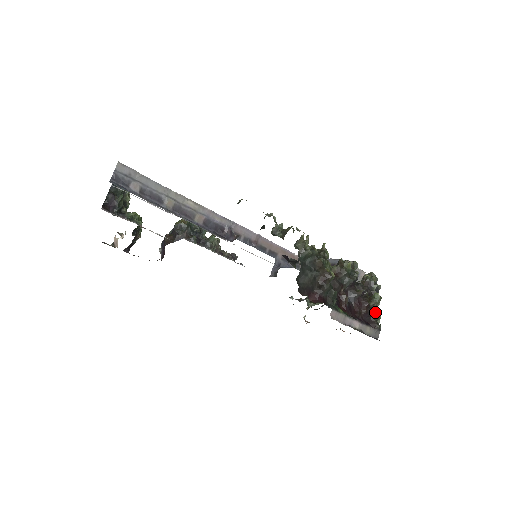
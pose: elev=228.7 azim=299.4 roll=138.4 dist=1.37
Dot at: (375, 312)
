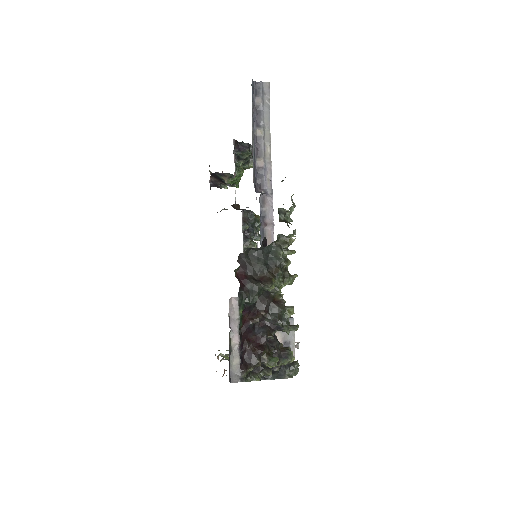
Dot at: (258, 364)
